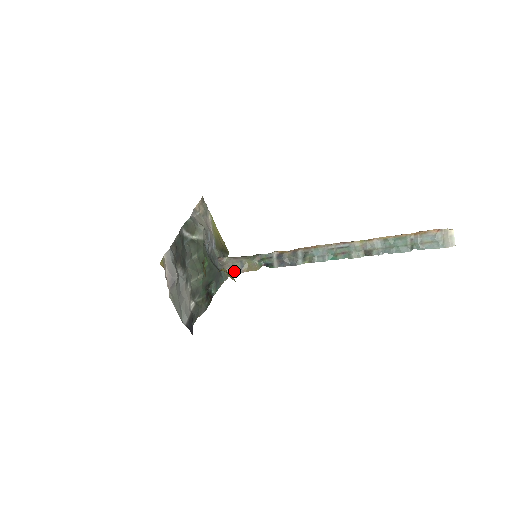
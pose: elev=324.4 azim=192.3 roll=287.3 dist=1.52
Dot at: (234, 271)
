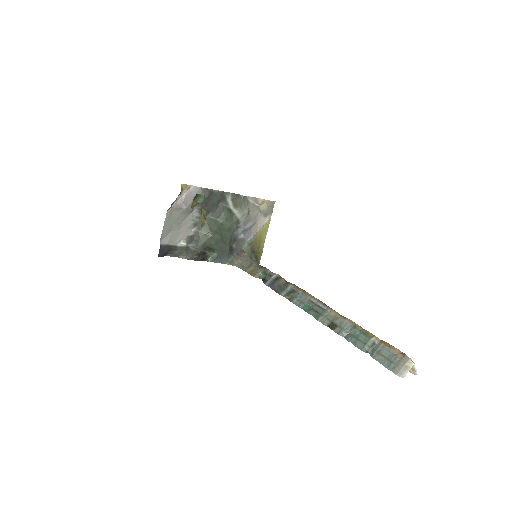
Dot at: (241, 266)
